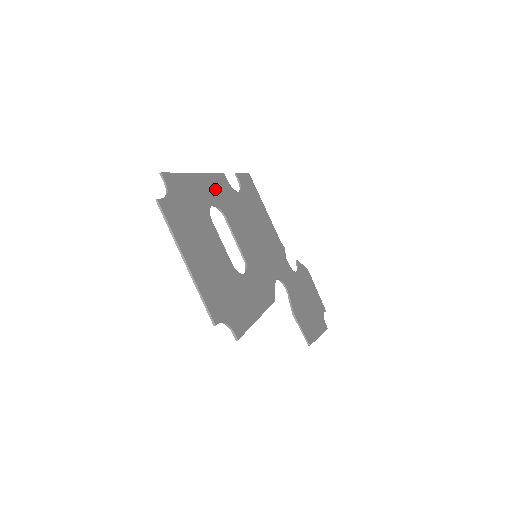
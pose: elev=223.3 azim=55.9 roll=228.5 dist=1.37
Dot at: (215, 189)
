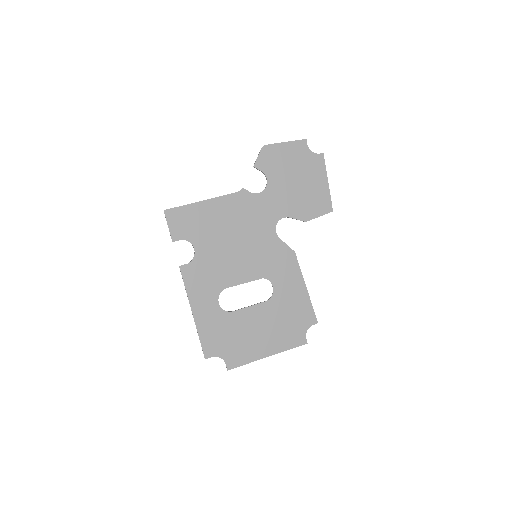
Dot at: (201, 292)
